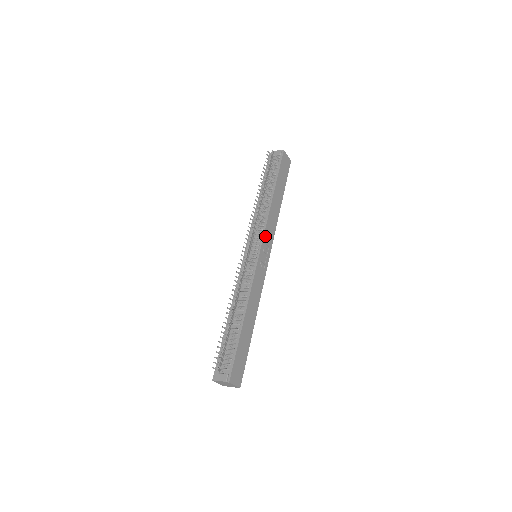
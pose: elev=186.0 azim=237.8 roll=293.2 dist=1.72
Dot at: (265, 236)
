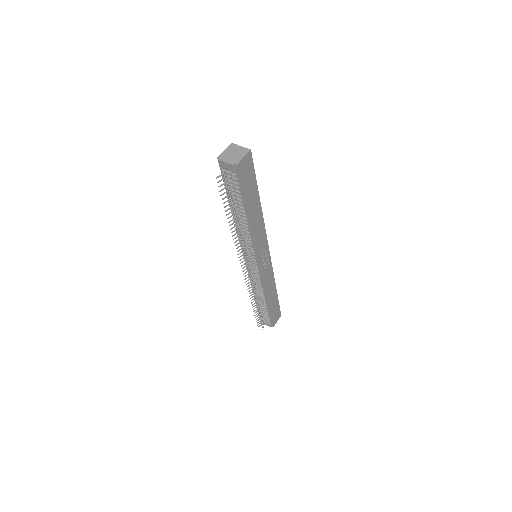
Dot at: (258, 251)
